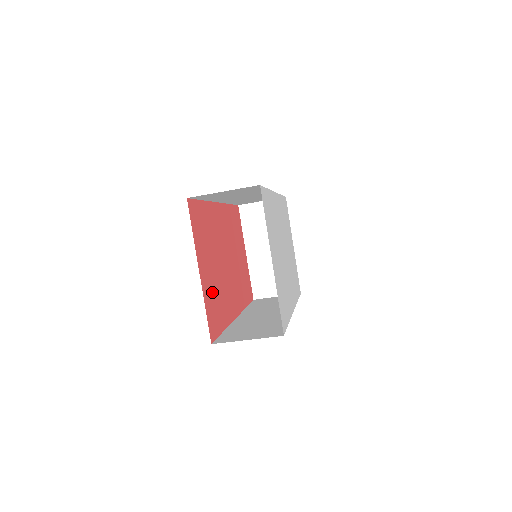
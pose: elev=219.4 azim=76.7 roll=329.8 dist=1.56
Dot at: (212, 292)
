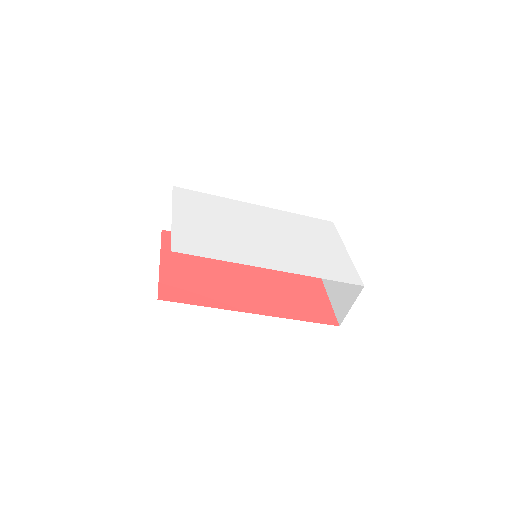
Dot at: (185, 278)
